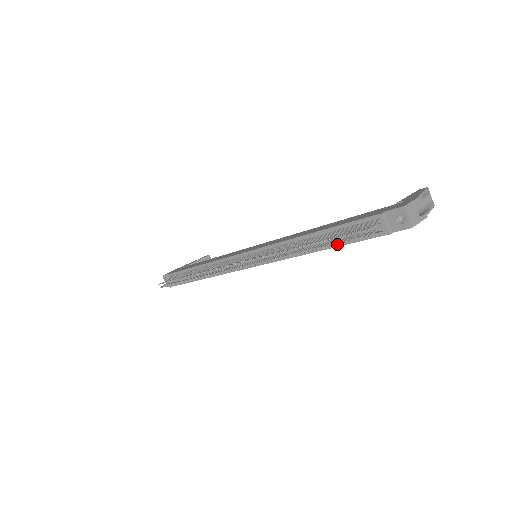
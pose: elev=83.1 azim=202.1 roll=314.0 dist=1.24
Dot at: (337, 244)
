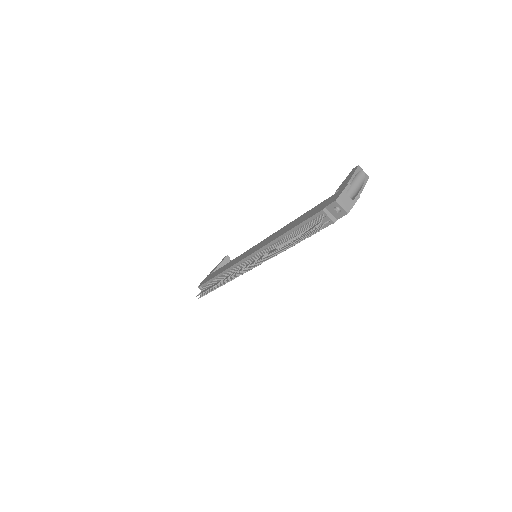
Dot at: occluded
